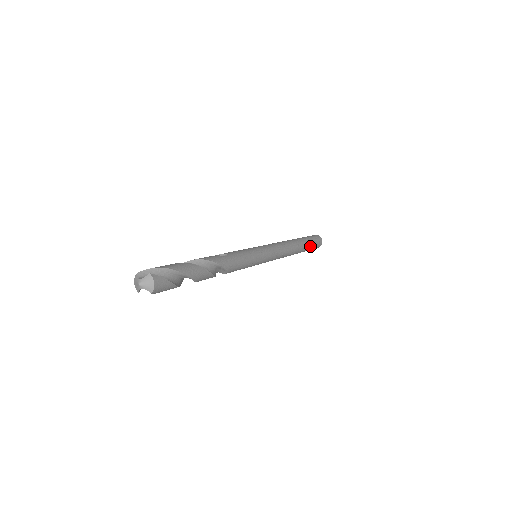
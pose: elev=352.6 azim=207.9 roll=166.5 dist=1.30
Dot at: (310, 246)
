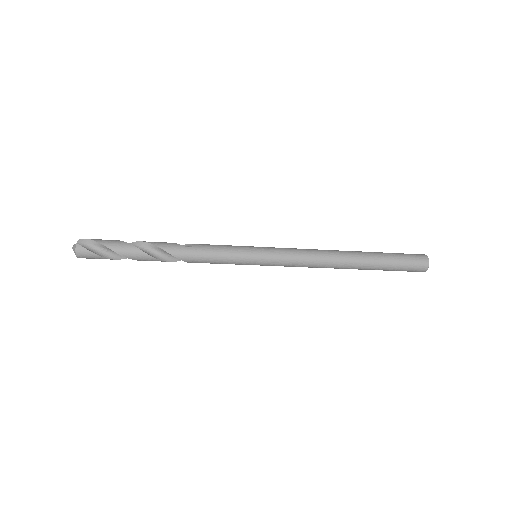
Dot at: (387, 266)
